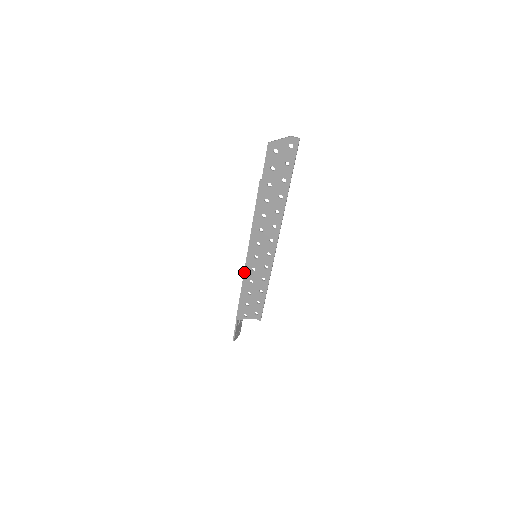
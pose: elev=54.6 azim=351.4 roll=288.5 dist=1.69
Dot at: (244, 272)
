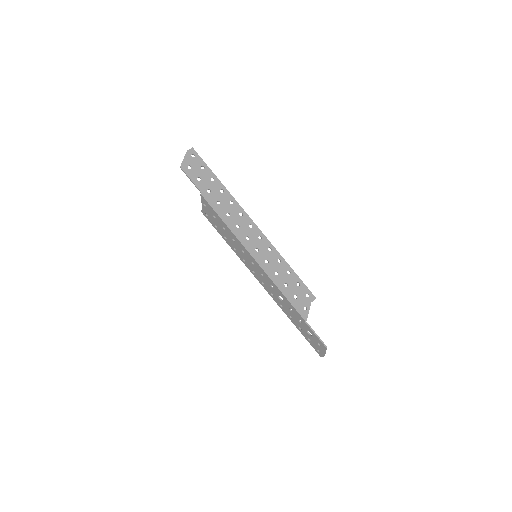
Dot at: (265, 272)
